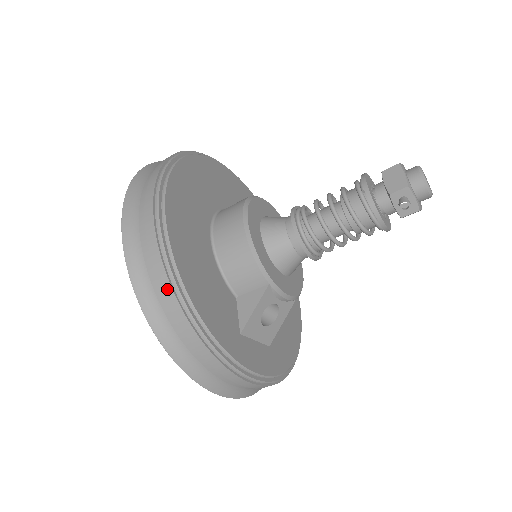
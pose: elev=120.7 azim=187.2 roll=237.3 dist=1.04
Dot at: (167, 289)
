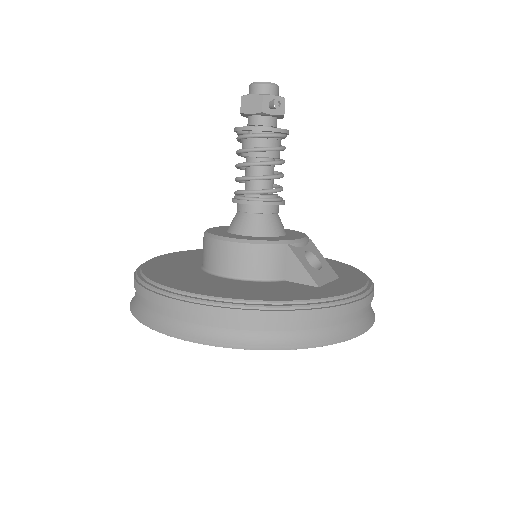
Dot at: (253, 316)
